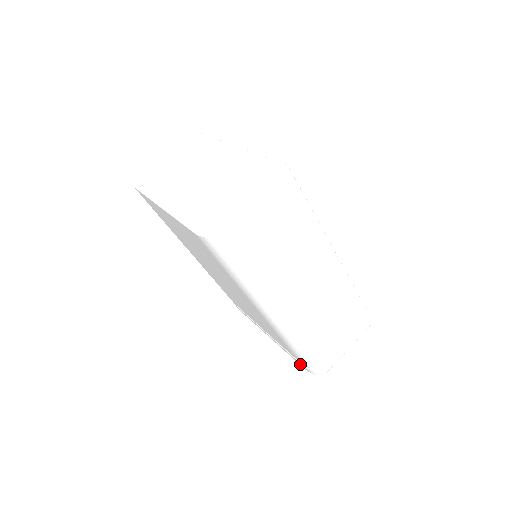
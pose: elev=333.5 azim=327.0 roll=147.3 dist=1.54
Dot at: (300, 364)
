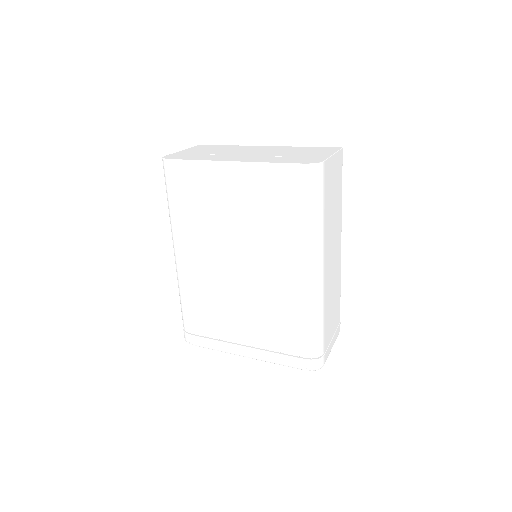
Dot at: (297, 362)
